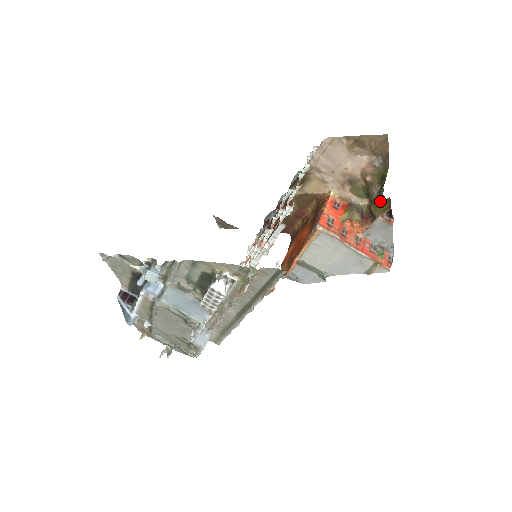
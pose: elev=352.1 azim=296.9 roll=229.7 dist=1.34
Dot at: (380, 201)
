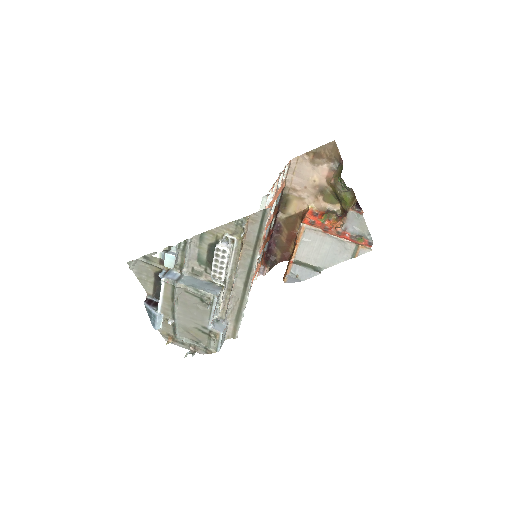
Dot at: (340, 180)
